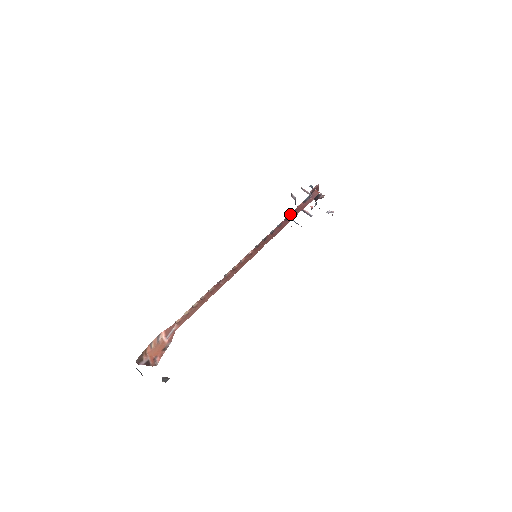
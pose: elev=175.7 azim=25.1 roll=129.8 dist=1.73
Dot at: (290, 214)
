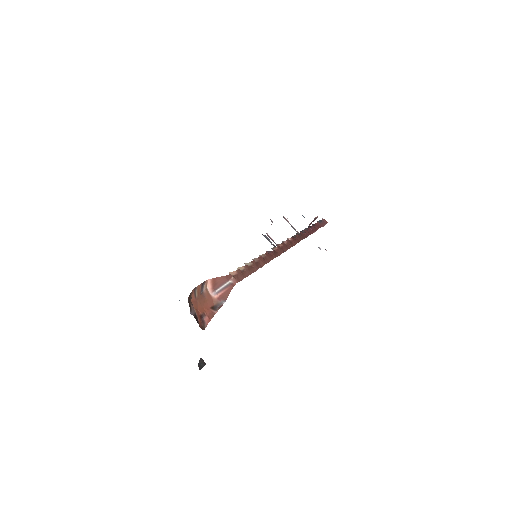
Dot at: (312, 225)
